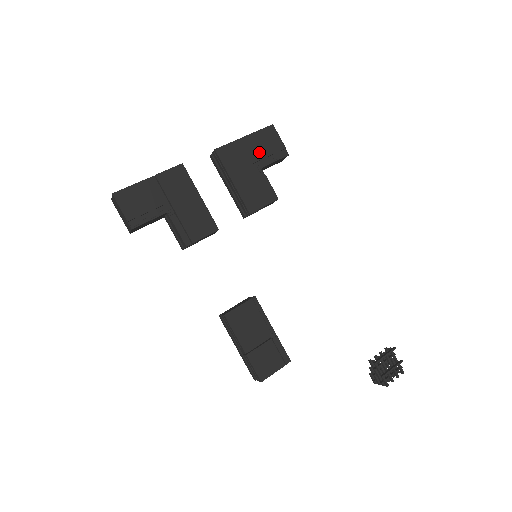
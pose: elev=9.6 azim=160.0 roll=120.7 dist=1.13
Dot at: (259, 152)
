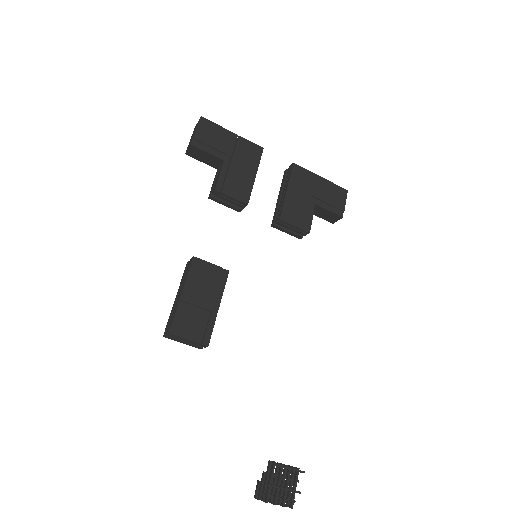
Dot at: (323, 194)
